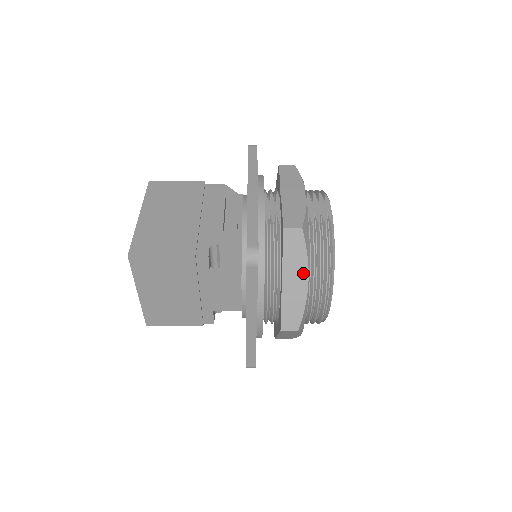
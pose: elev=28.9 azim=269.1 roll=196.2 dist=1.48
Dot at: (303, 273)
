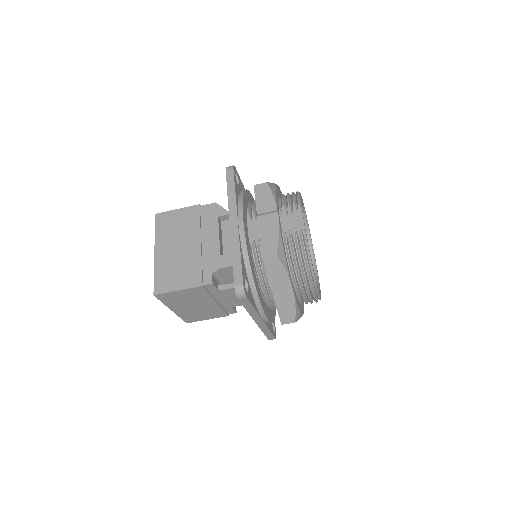
Dot at: (287, 285)
